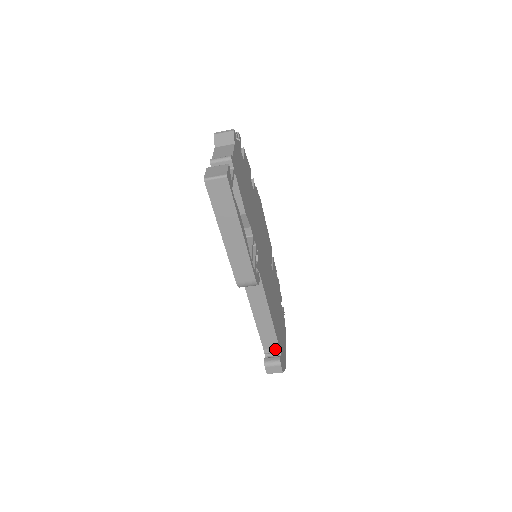
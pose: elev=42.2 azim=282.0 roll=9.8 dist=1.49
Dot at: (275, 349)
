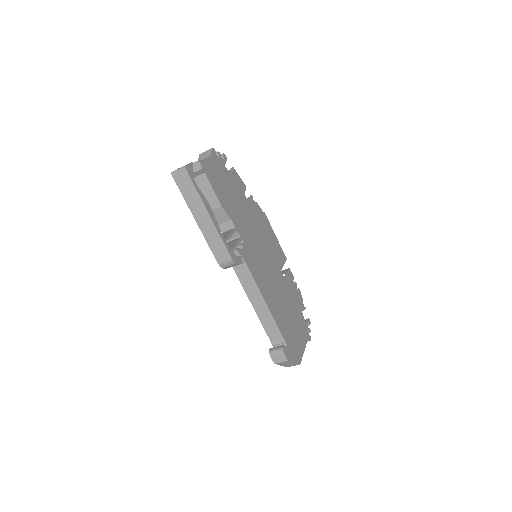
Dot at: (280, 339)
